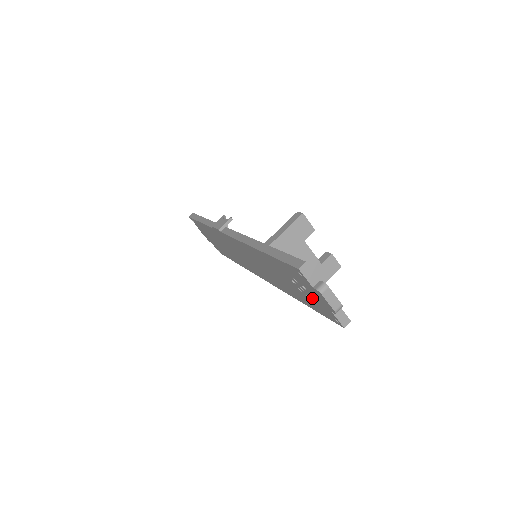
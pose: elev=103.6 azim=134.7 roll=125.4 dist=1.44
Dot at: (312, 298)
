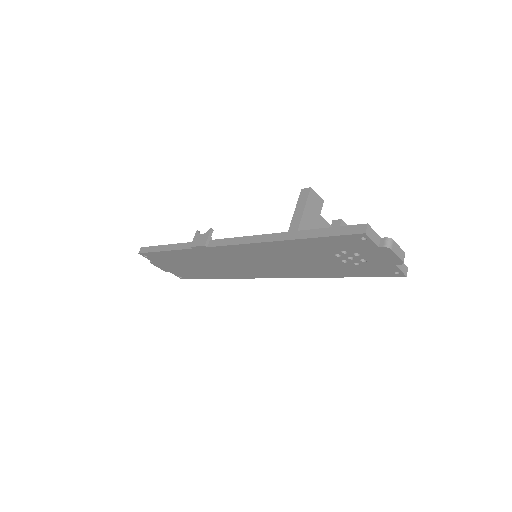
Dot at: (364, 262)
